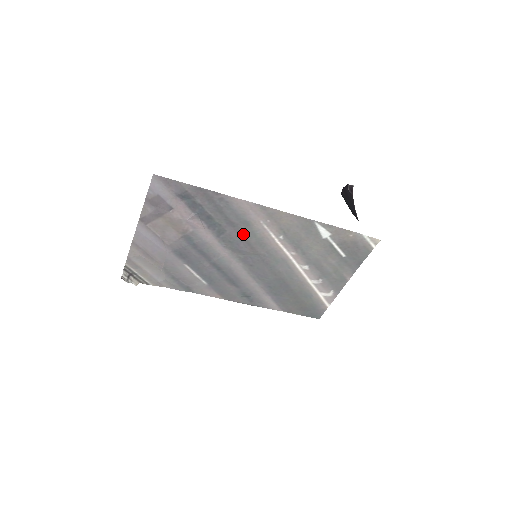
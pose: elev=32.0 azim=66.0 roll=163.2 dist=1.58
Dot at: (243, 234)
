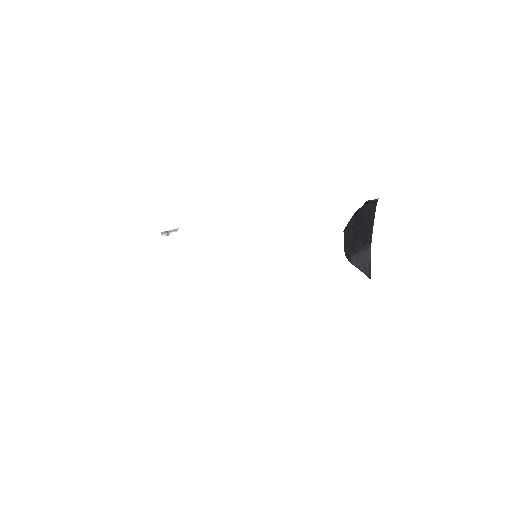
Dot at: occluded
